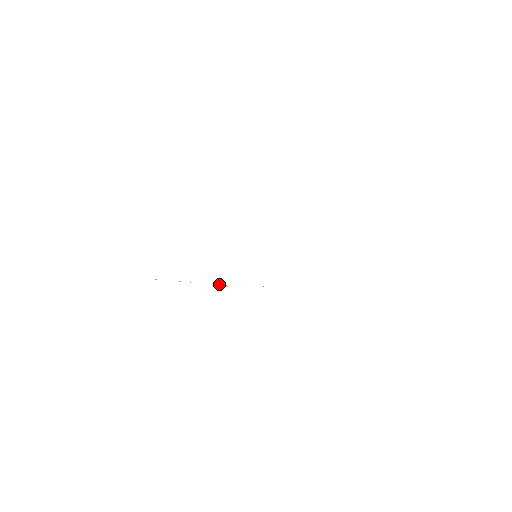
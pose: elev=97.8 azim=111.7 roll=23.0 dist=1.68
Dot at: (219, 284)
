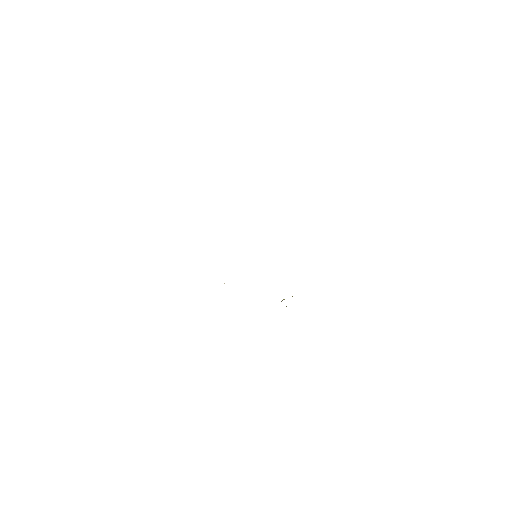
Dot at: occluded
